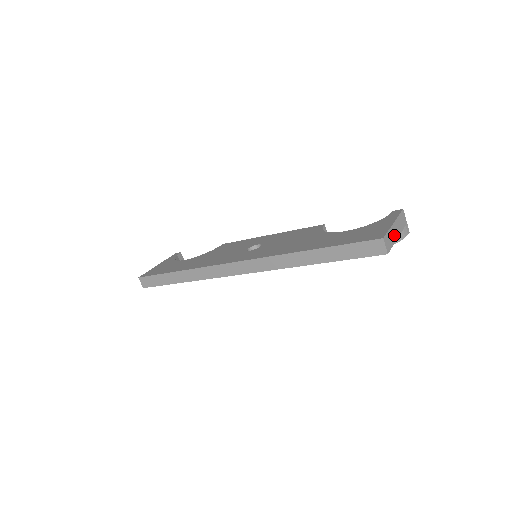
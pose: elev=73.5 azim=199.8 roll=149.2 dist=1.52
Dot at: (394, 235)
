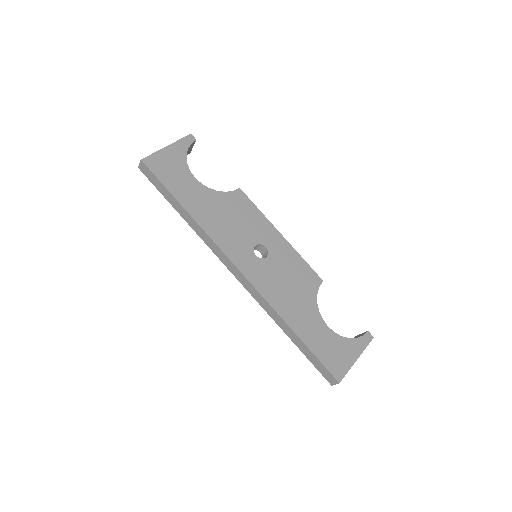
Dot at: occluded
